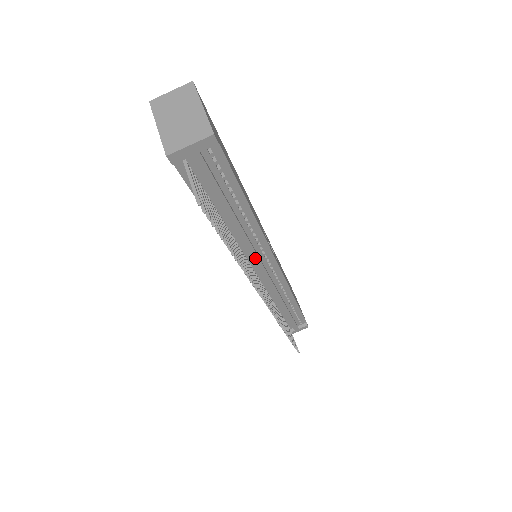
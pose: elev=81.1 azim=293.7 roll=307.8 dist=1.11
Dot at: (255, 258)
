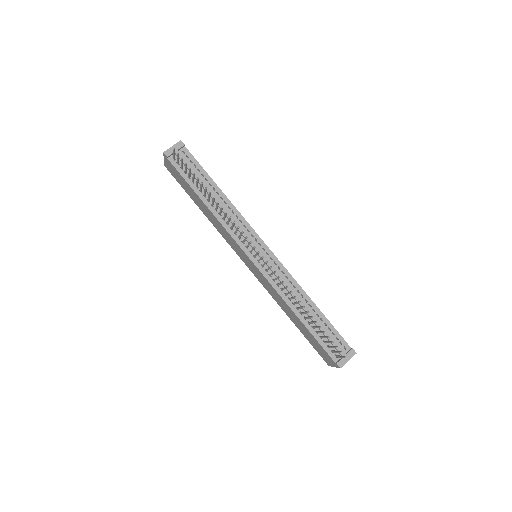
Dot at: occluded
